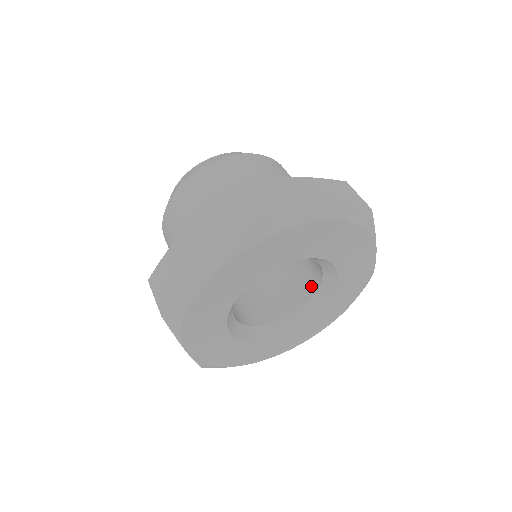
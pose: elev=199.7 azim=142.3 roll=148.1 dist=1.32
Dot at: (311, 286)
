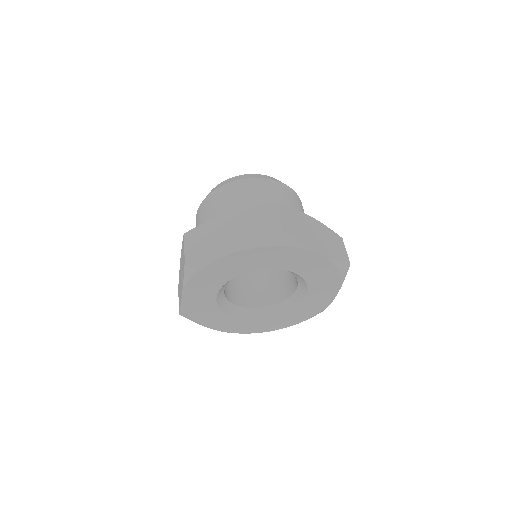
Dot at: occluded
